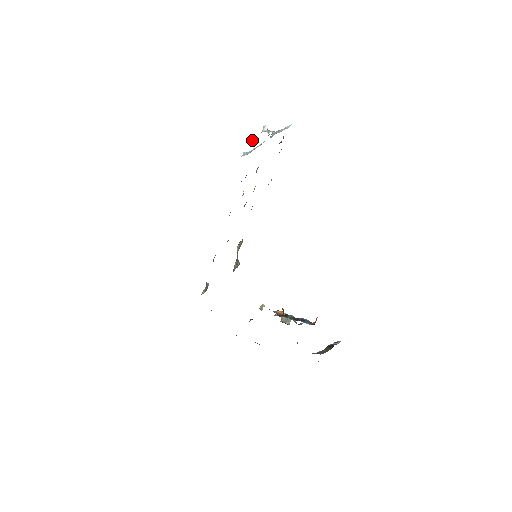
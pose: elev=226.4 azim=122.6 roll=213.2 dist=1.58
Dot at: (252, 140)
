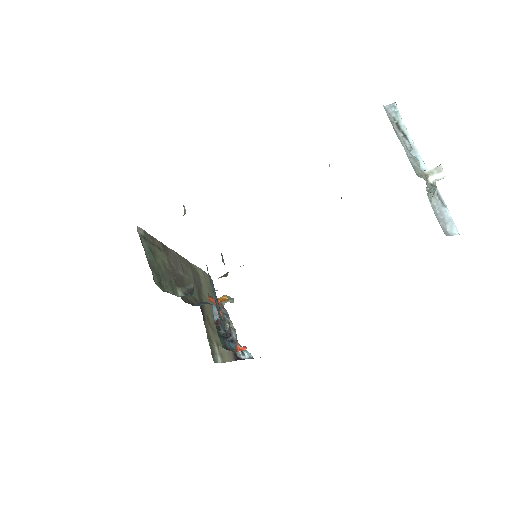
Dot at: (411, 147)
